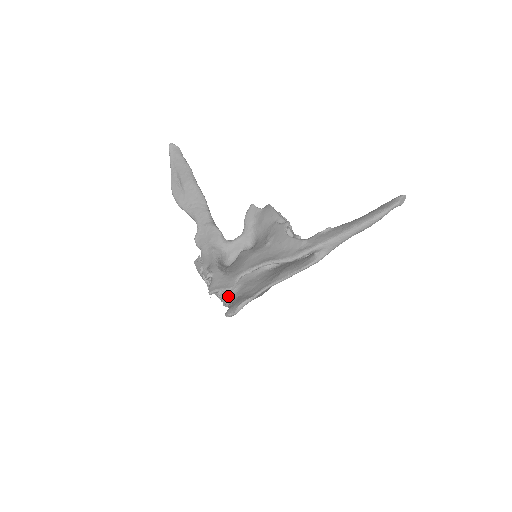
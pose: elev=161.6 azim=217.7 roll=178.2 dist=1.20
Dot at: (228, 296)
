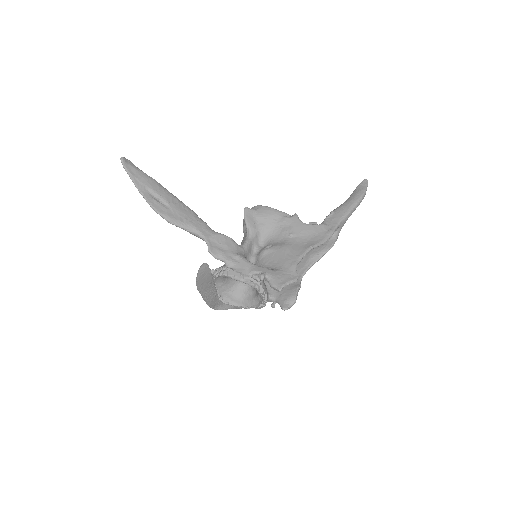
Dot at: (268, 295)
